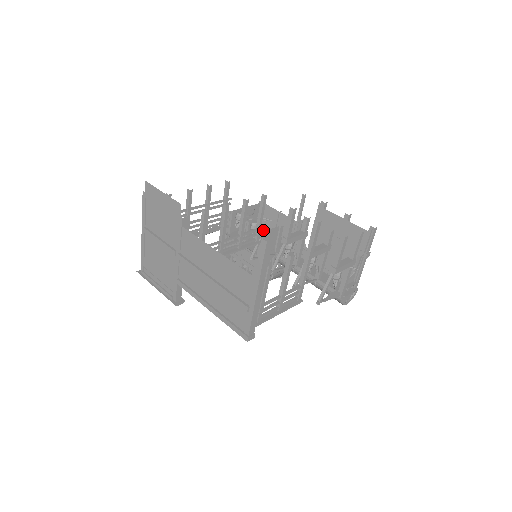
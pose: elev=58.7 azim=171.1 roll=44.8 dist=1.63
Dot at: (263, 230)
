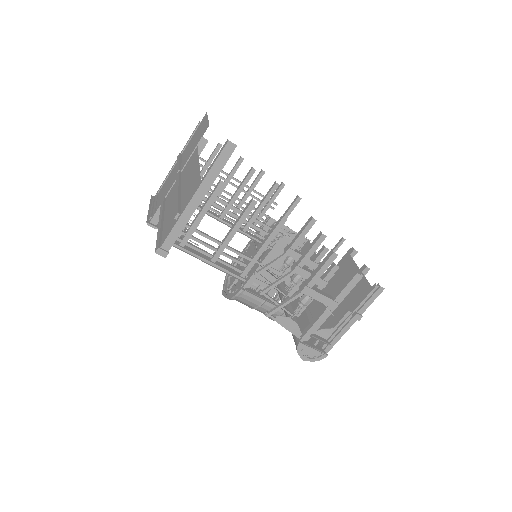
Dot at: (279, 237)
